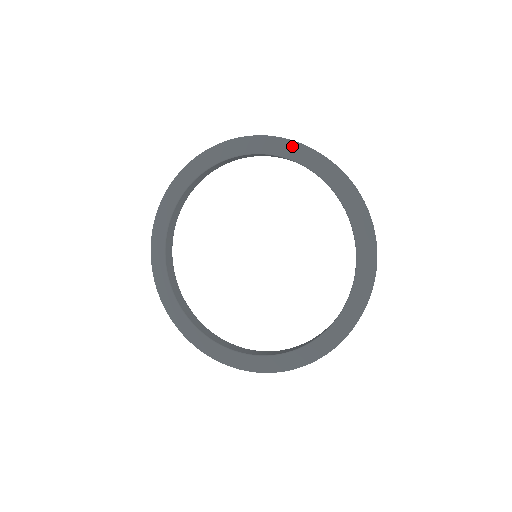
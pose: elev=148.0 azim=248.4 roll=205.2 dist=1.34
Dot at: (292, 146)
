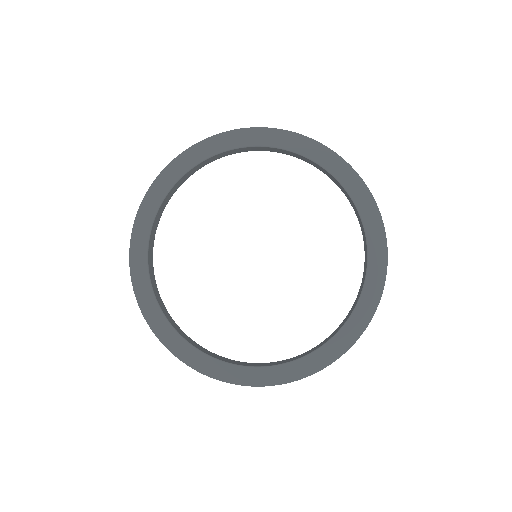
Dot at: (335, 160)
